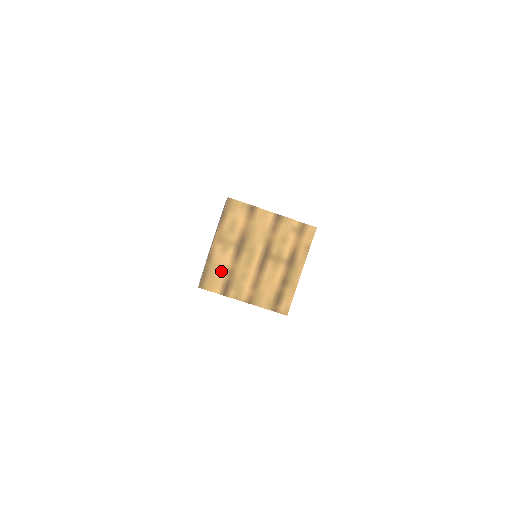
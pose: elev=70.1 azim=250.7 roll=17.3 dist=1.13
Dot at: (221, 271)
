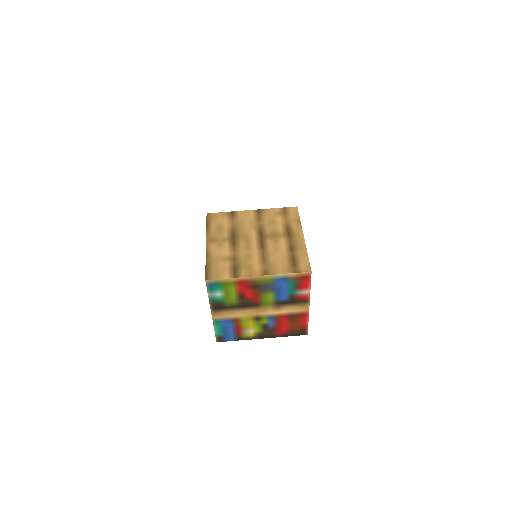
Dot at: (223, 261)
